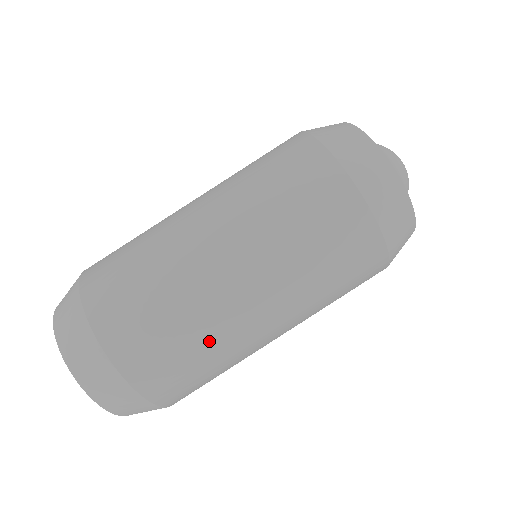
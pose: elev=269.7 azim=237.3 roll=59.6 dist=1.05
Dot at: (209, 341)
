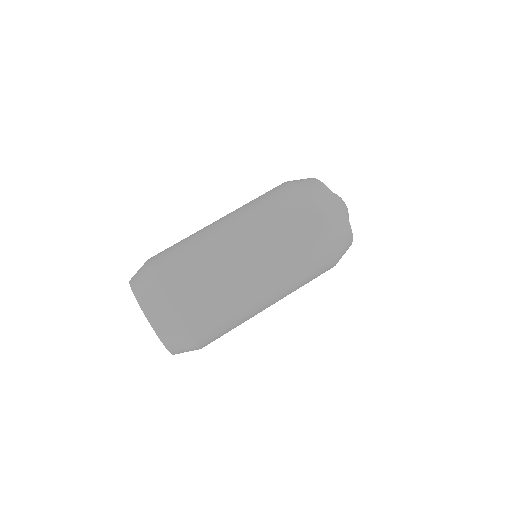
Dot at: (199, 244)
